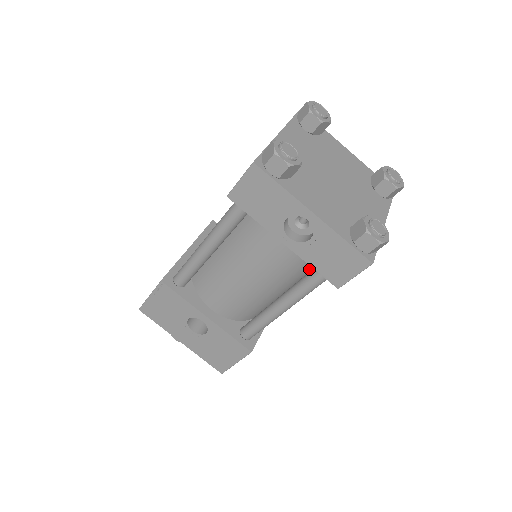
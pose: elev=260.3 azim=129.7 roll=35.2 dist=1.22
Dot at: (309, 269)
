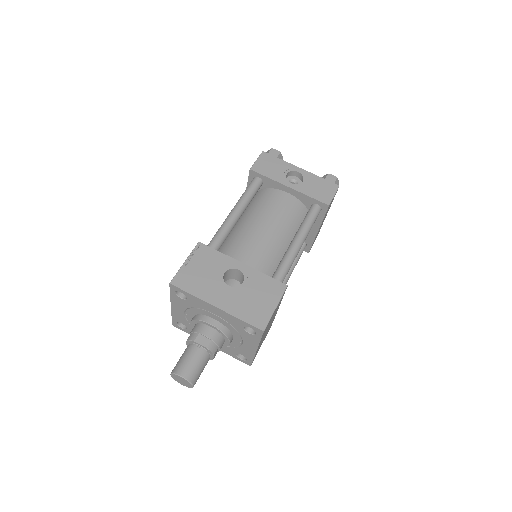
Dot at: occluded
